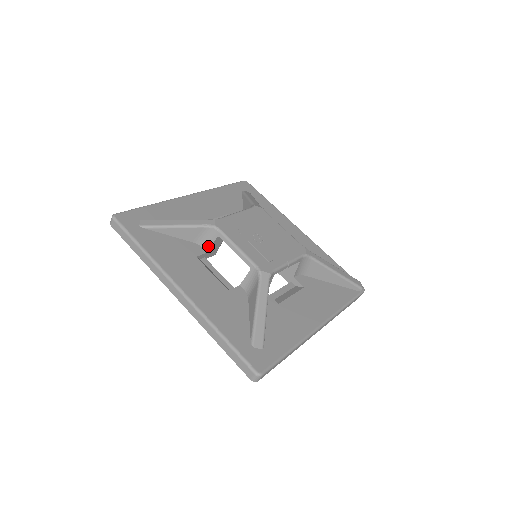
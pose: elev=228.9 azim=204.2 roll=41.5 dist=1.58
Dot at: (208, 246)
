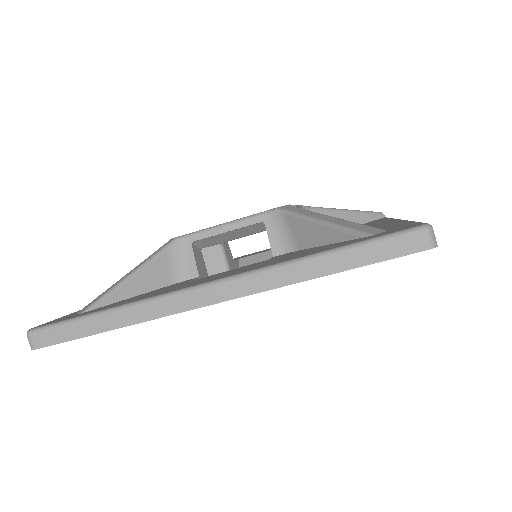
Dot at: (192, 269)
